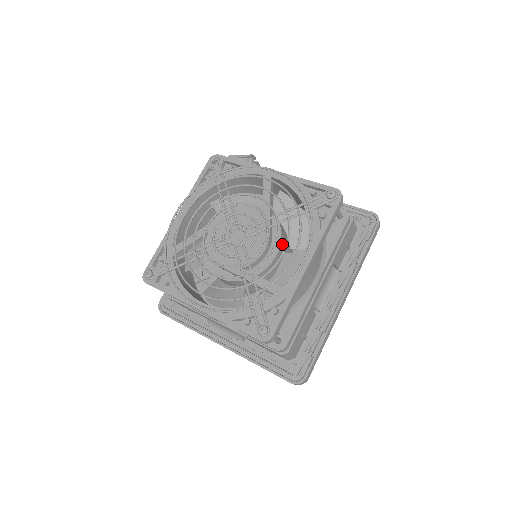
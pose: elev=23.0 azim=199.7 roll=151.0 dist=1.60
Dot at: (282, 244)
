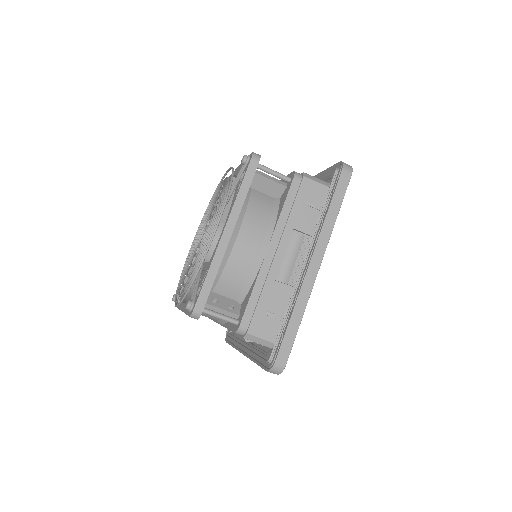
Dot at: occluded
